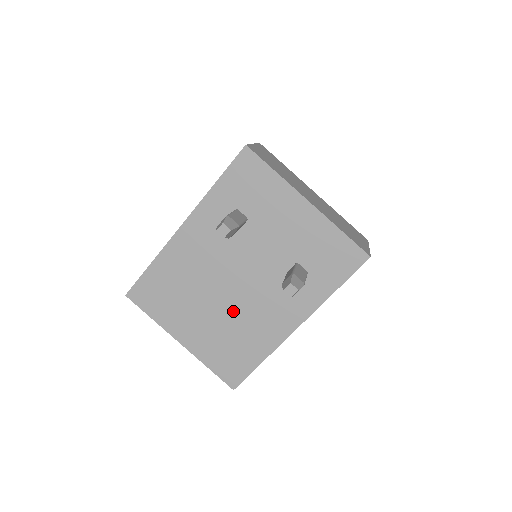
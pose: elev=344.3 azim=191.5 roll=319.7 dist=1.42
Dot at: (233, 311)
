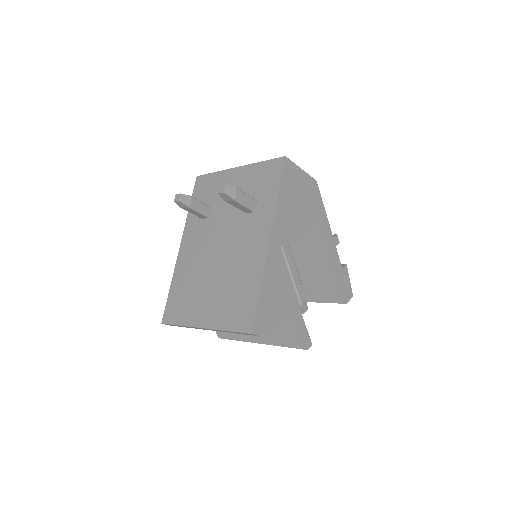
Dot at: (226, 269)
